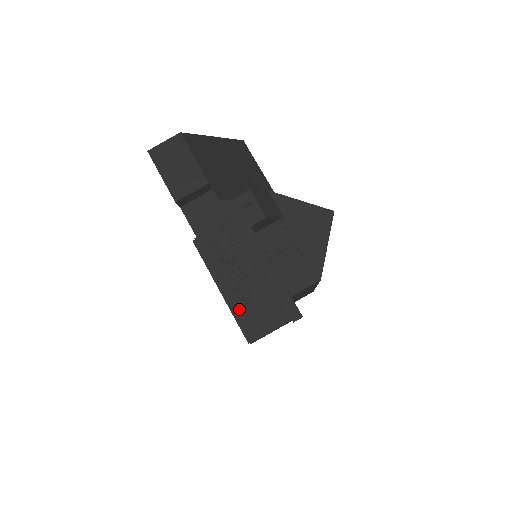
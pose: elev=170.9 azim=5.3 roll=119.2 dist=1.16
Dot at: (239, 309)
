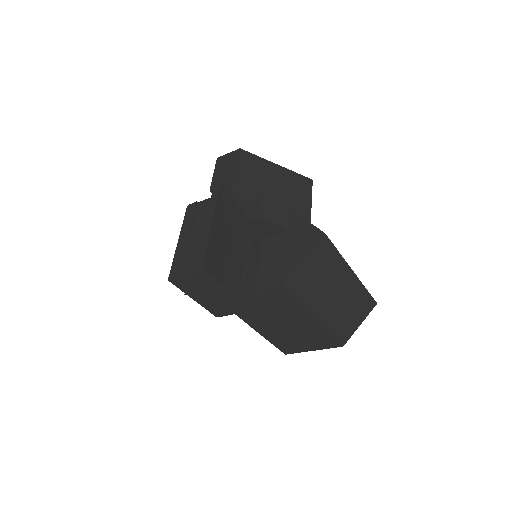
Dot at: (178, 255)
